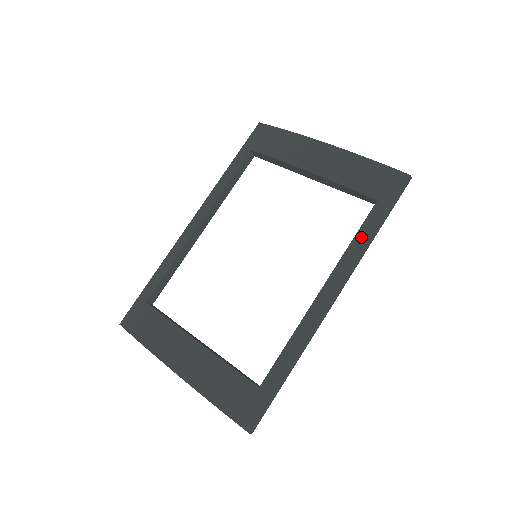
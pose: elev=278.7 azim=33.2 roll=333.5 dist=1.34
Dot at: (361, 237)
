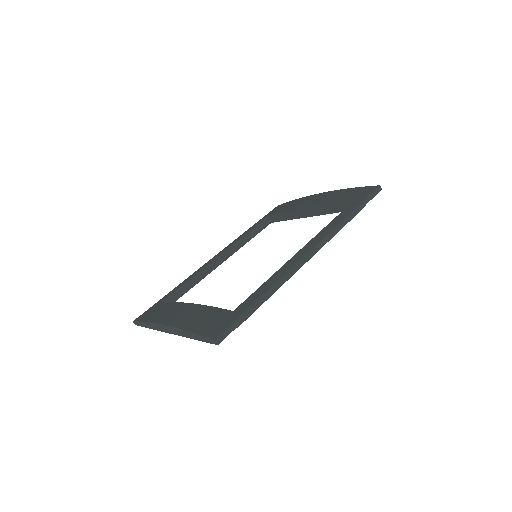
Dot at: (338, 218)
